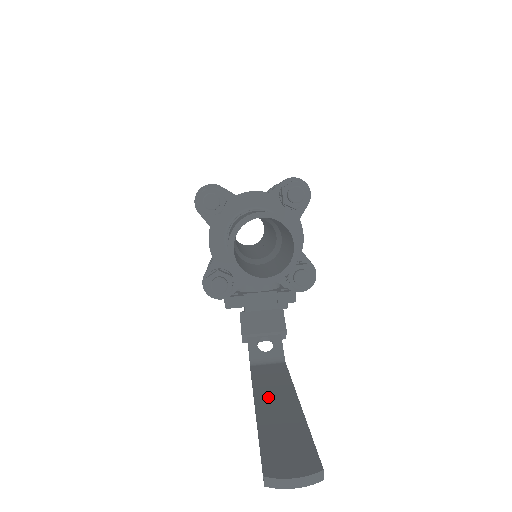
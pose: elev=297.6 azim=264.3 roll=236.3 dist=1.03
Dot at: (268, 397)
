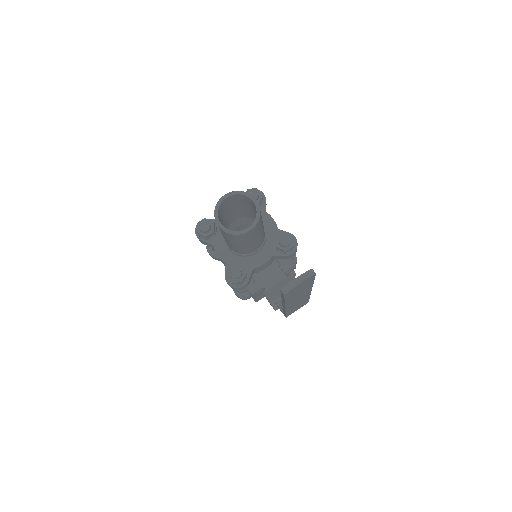
Dot at: occluded
